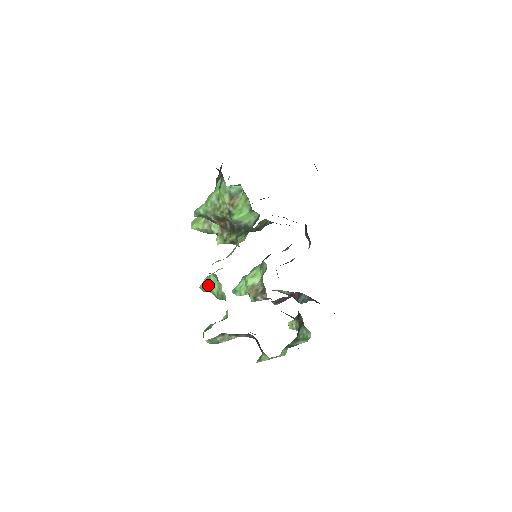
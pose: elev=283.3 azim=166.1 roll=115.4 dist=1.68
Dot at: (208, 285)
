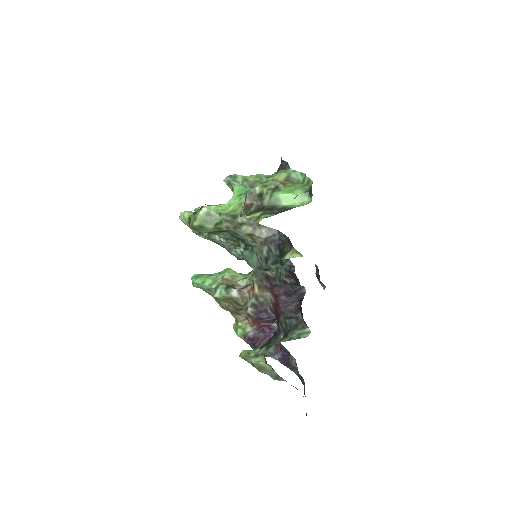
Dot at: (217, 205)
